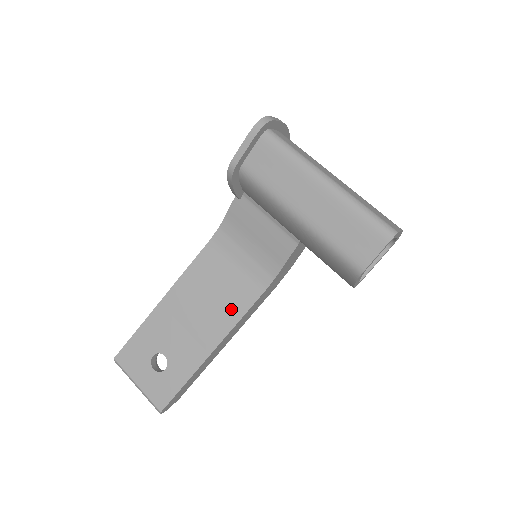
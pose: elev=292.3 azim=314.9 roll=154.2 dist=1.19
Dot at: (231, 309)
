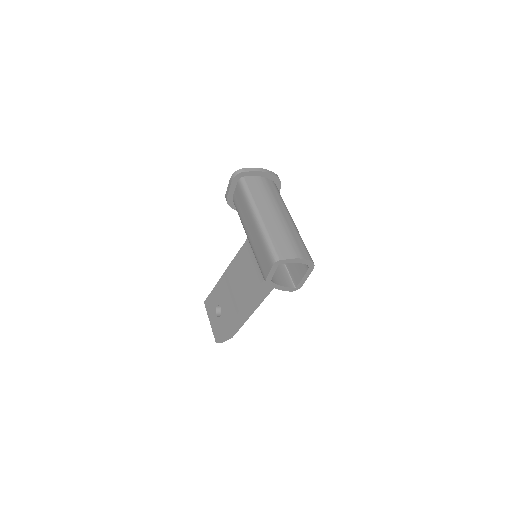
Dot at: (249, 288)
